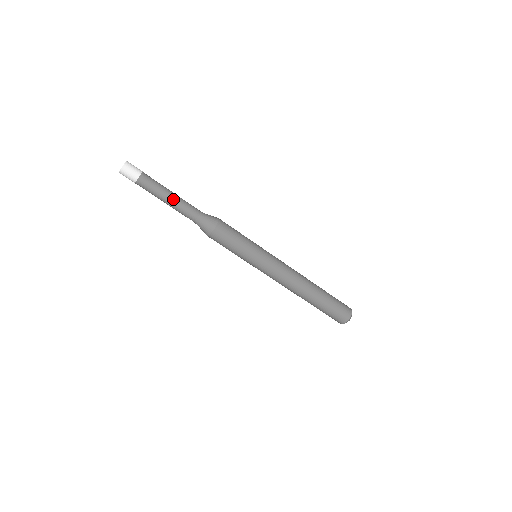
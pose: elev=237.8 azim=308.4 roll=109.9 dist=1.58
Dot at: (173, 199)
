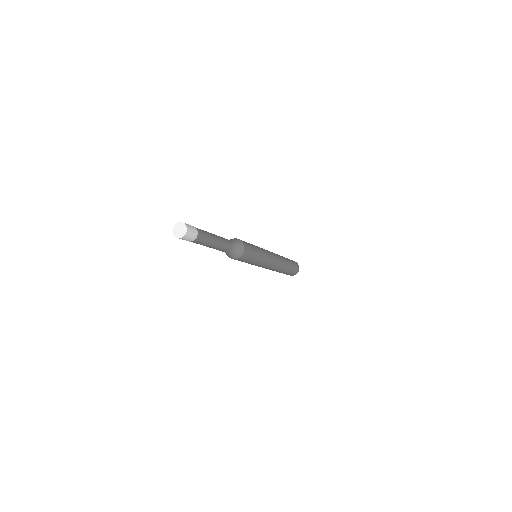
Dot at: (216, 245)
